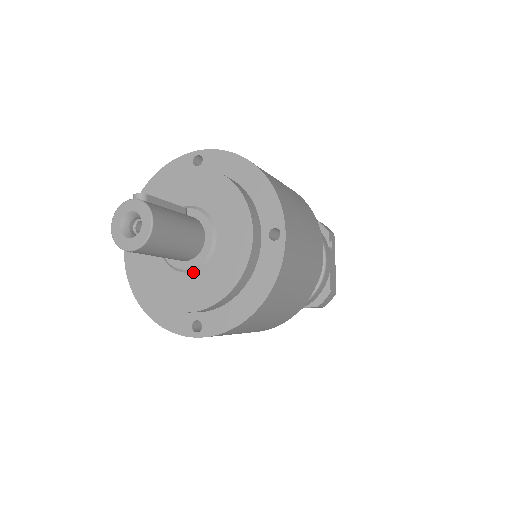
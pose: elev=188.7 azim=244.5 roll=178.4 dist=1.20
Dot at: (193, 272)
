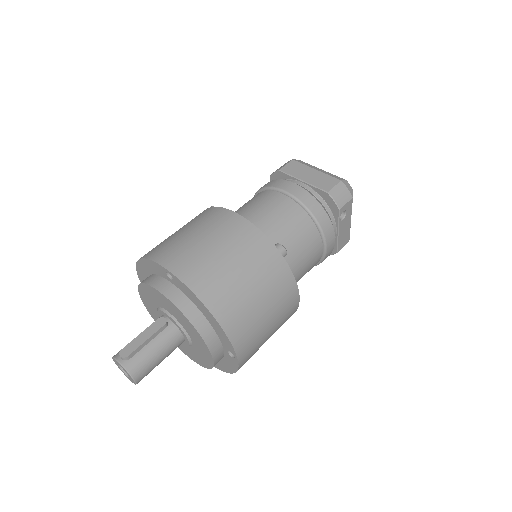
Dot at: occluded
